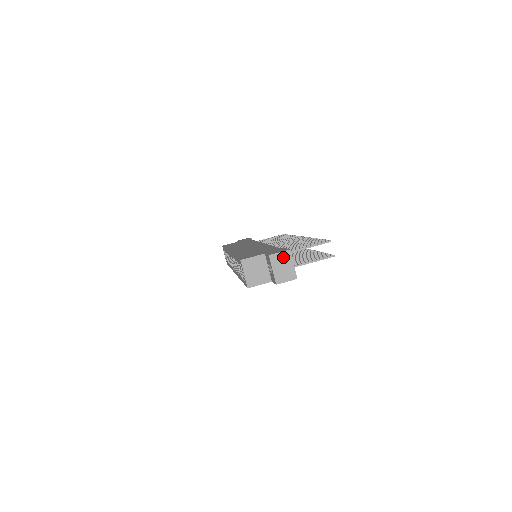
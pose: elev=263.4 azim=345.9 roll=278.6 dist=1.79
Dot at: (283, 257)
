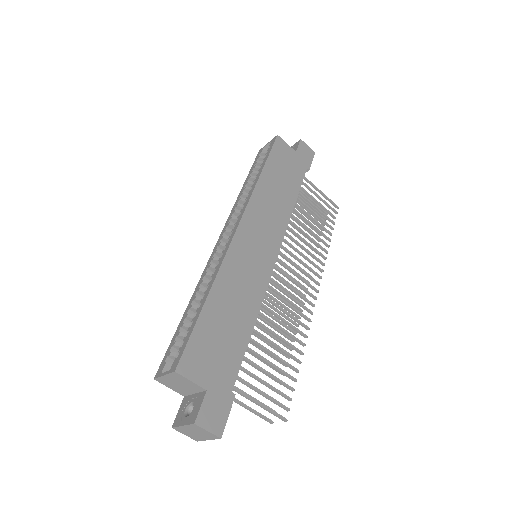
Dot at: (206, 433)
